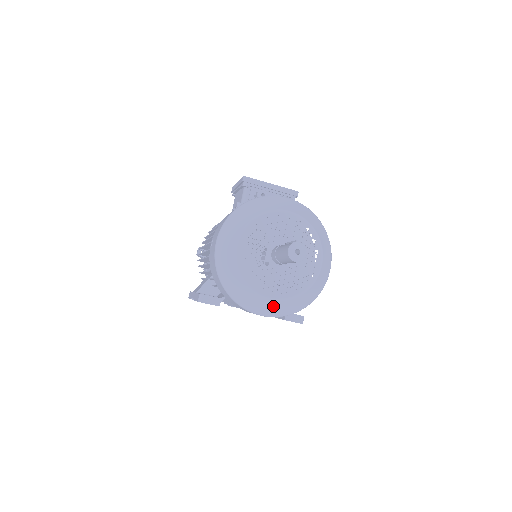
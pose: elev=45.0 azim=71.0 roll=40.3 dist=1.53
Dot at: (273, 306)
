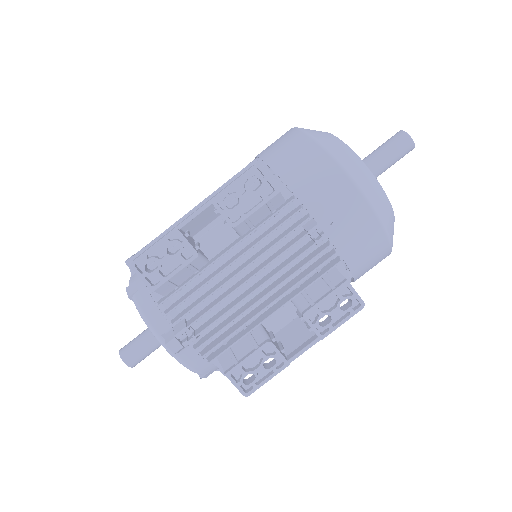
Dot at: (377, 192)
